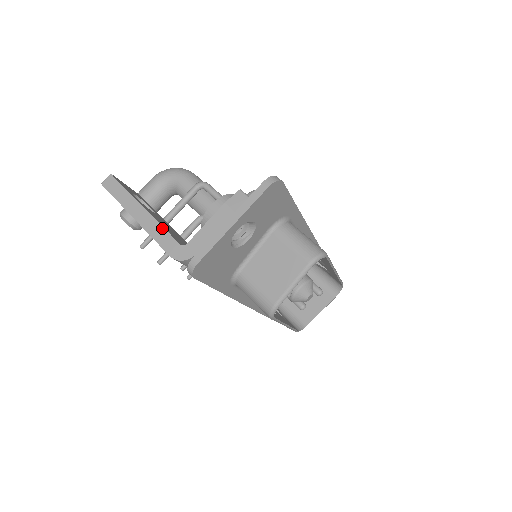
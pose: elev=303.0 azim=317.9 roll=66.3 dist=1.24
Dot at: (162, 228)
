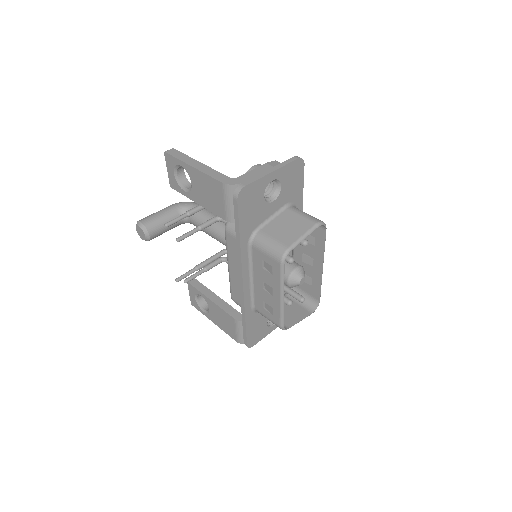
Dot at: (216, 171)
